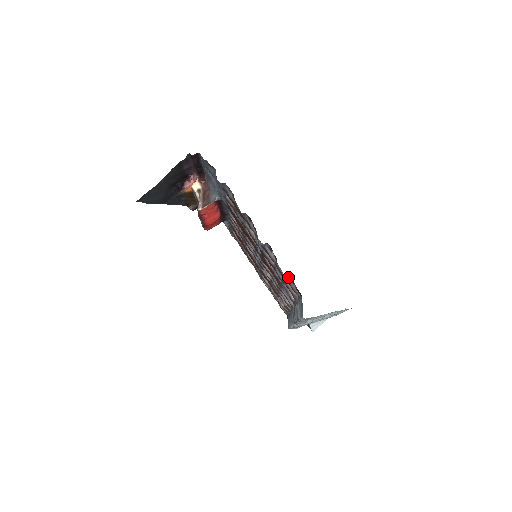
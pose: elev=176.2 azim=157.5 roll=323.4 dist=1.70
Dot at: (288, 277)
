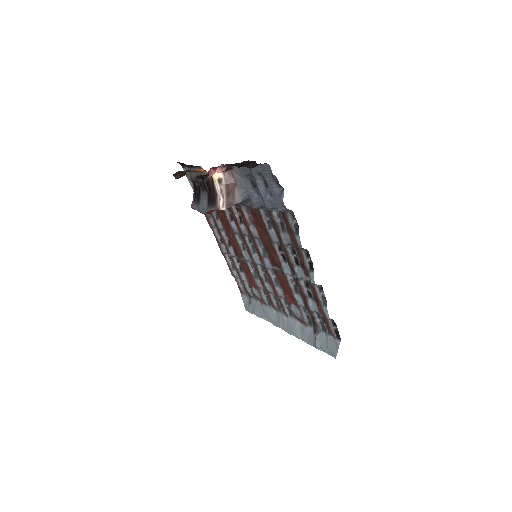
Dot at: occluded
